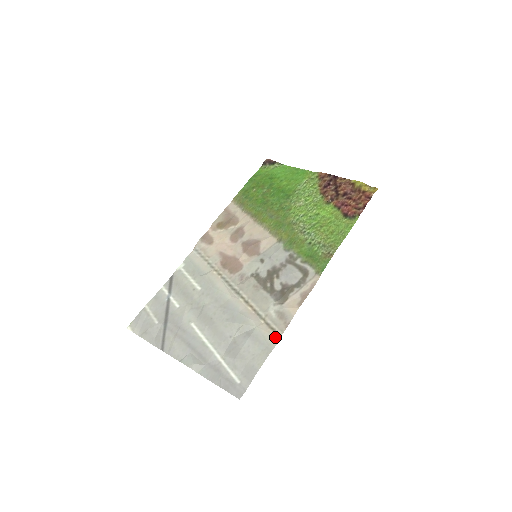
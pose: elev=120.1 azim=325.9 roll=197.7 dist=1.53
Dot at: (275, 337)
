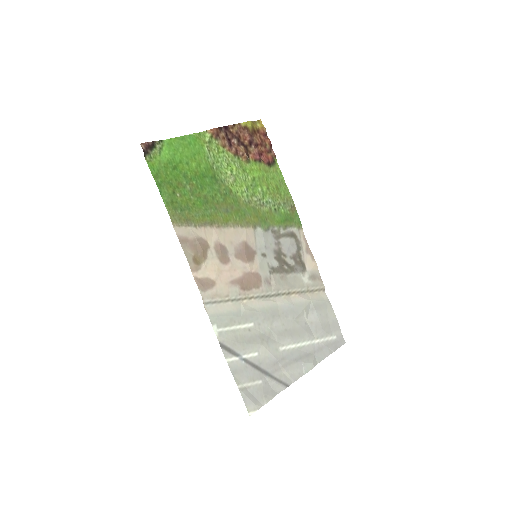
Dot at: (322, 293)
